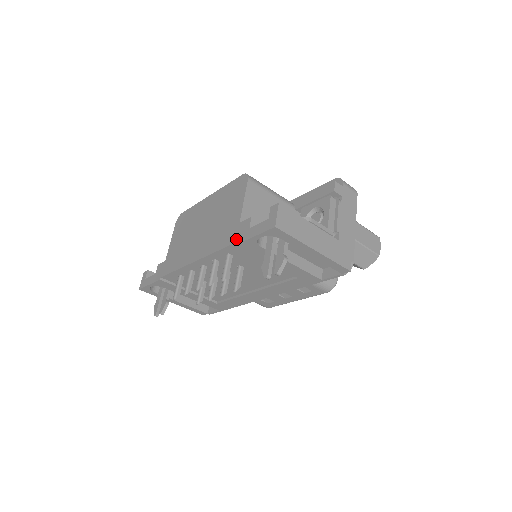
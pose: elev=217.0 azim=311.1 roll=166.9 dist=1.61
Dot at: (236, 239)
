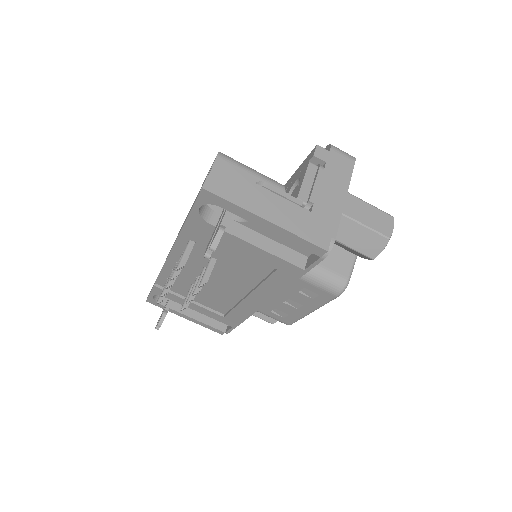
Dot at: occluded
